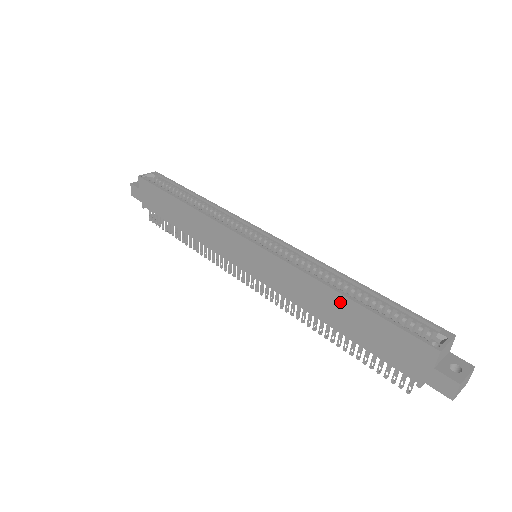
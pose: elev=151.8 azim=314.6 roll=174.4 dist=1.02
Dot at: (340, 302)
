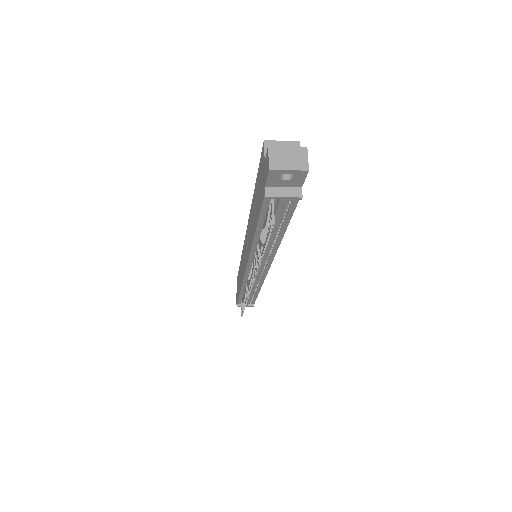
Dot at: (254, 202)
